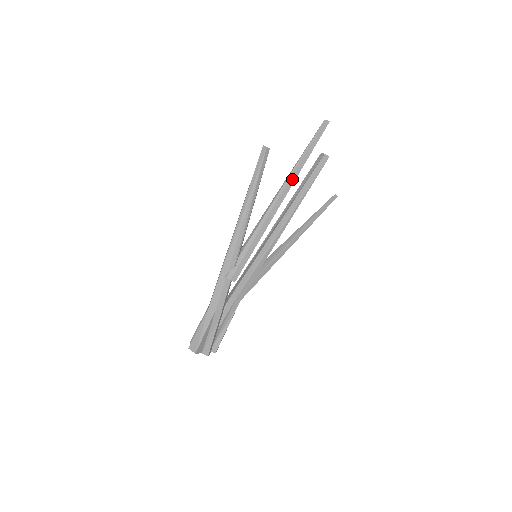
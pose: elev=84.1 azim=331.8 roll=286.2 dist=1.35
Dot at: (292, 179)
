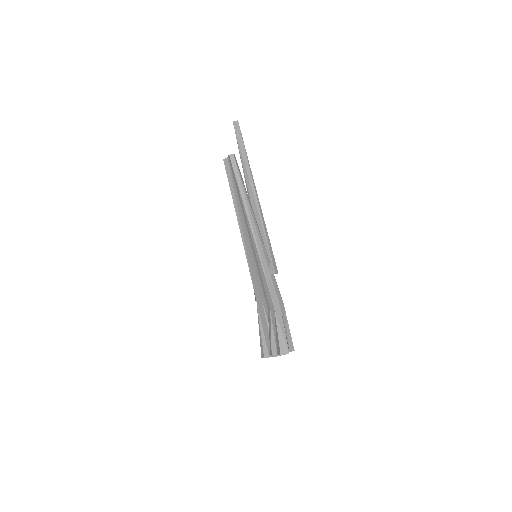
Dot at: (250, 175)
